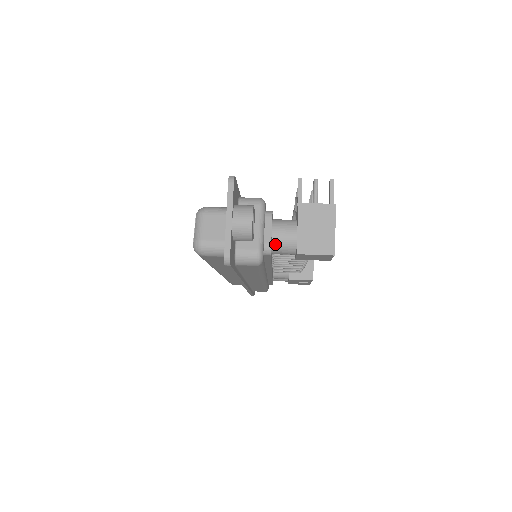
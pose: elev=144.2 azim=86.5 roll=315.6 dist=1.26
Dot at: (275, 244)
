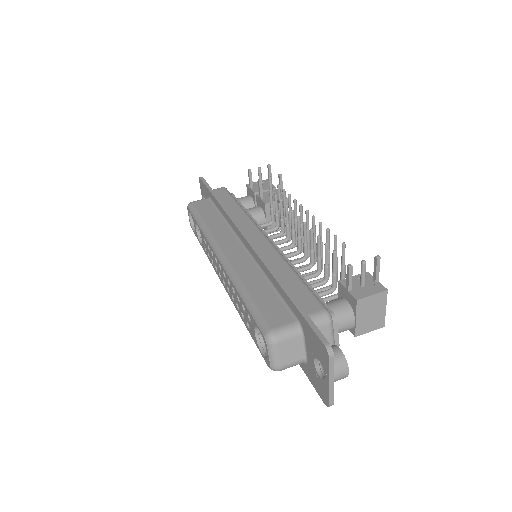
Dot at: occluded
